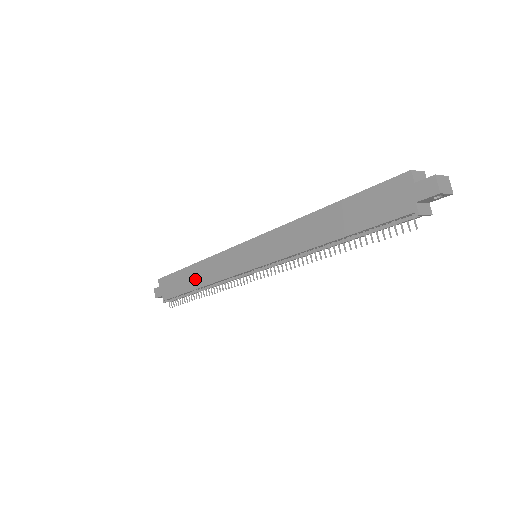
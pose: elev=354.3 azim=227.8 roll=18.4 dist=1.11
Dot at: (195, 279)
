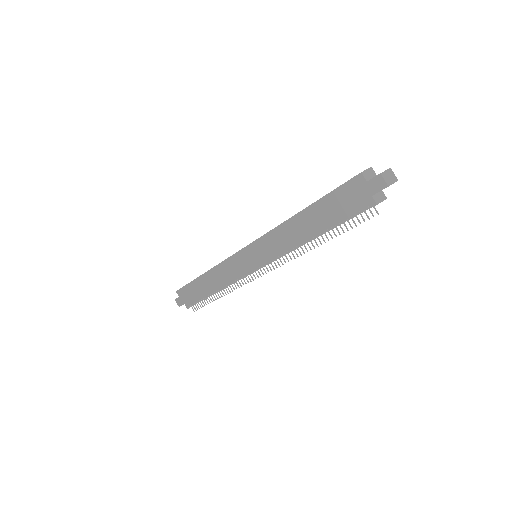
Dot at: (209, 285)
